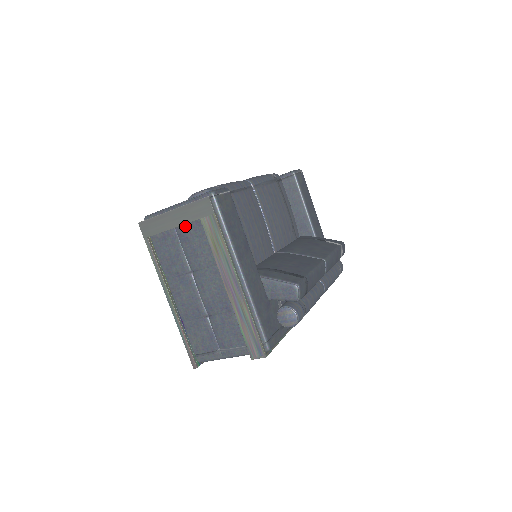
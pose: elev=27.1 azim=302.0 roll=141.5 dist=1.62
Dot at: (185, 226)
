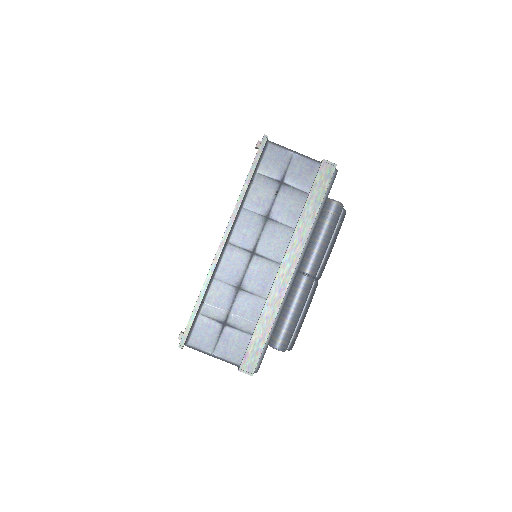
Dot at: occluded
